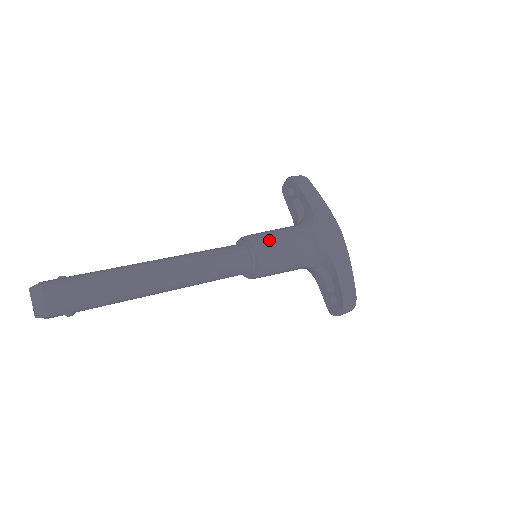
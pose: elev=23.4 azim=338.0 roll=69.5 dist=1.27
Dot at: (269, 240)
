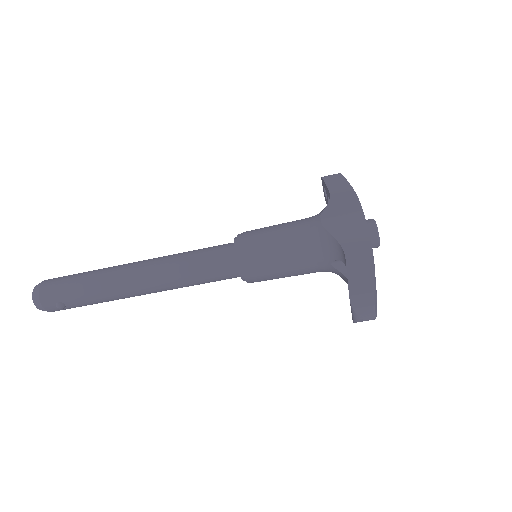
Dot at: (259, 231)
